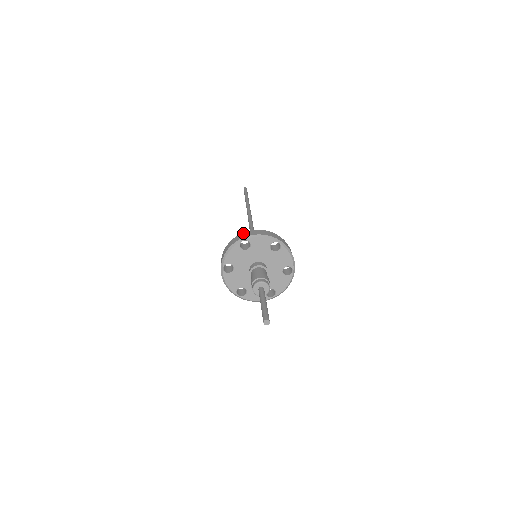
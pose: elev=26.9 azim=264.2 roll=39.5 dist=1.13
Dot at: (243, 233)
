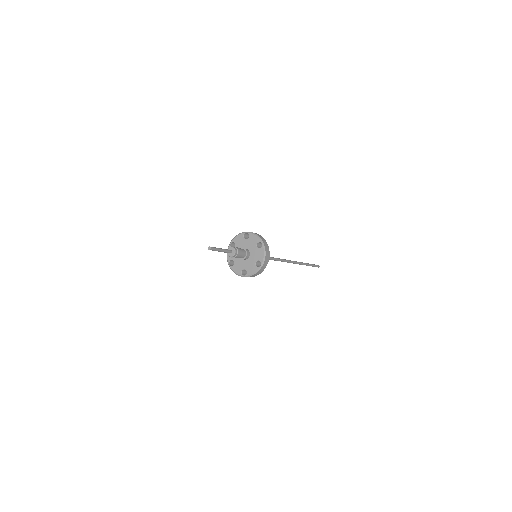
Dot at: occluded
